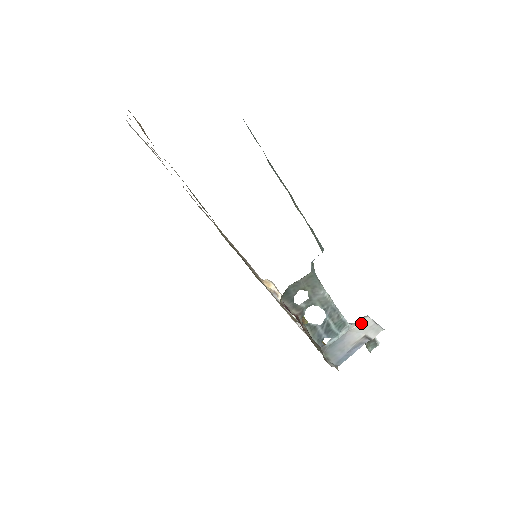
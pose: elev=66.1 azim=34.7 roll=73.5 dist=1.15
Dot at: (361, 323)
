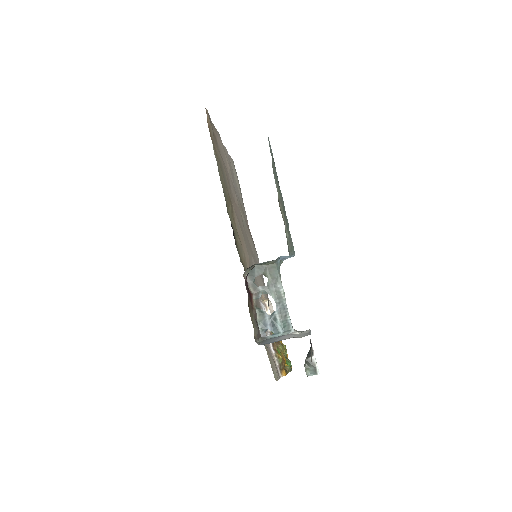
Dot at: (302, 332)
